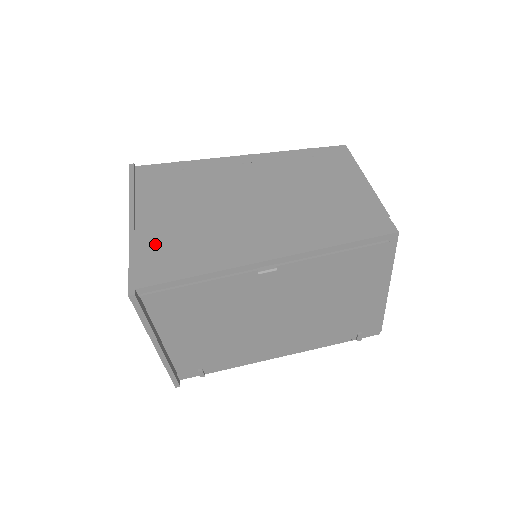
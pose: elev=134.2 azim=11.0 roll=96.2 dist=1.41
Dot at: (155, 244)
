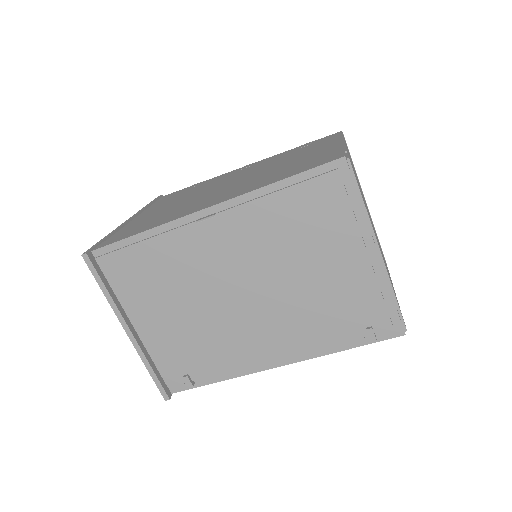
Dot at: (132, 226)
